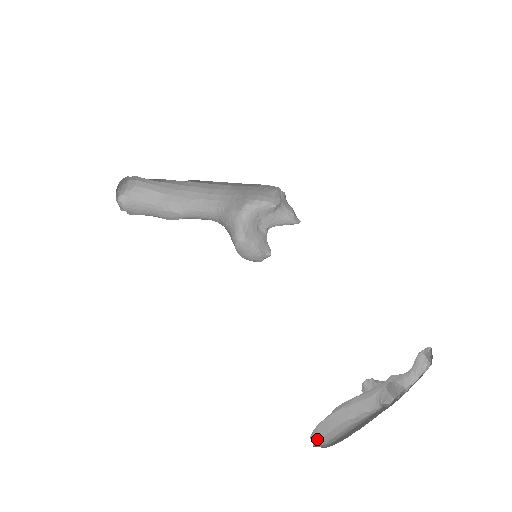
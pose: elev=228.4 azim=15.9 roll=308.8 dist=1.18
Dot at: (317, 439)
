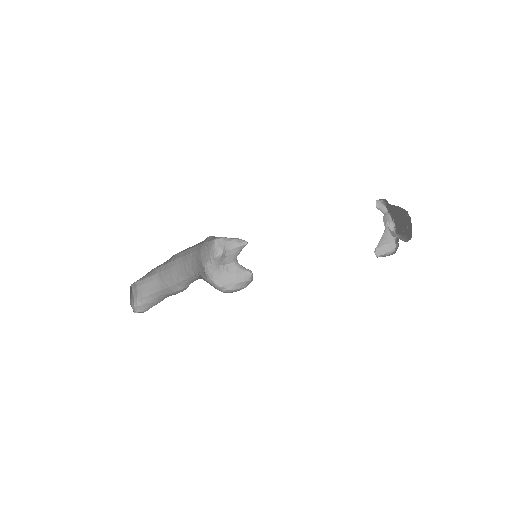
Dot at: (404, 241)
